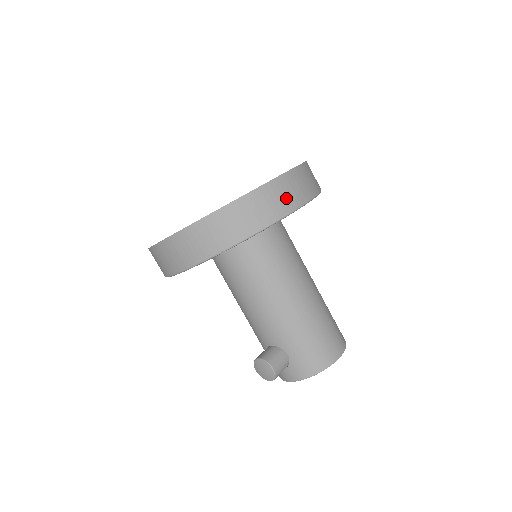
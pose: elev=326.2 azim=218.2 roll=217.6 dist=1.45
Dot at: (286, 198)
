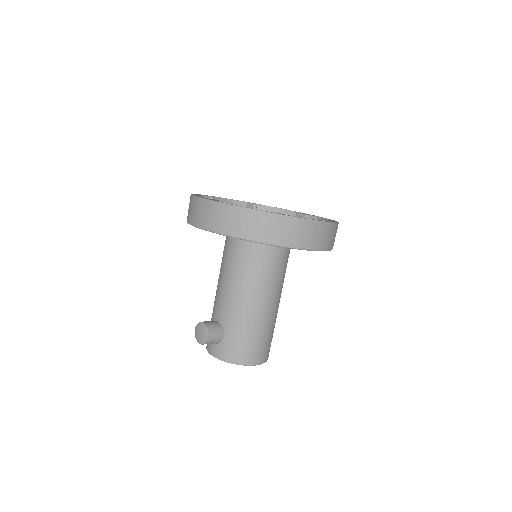
Dot at: (304, 237)
